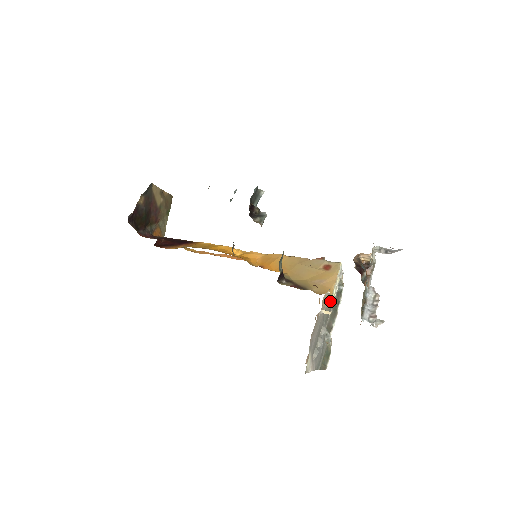
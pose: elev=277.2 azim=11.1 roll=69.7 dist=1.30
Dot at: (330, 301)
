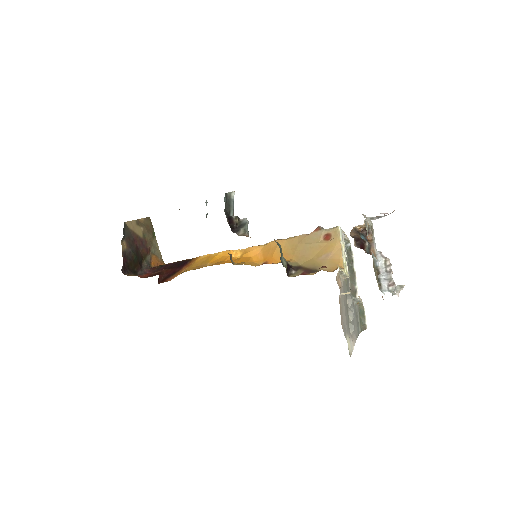
Dot at: (344, 275)
